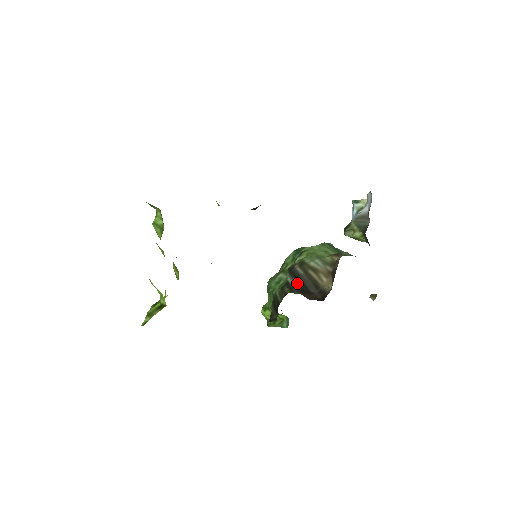
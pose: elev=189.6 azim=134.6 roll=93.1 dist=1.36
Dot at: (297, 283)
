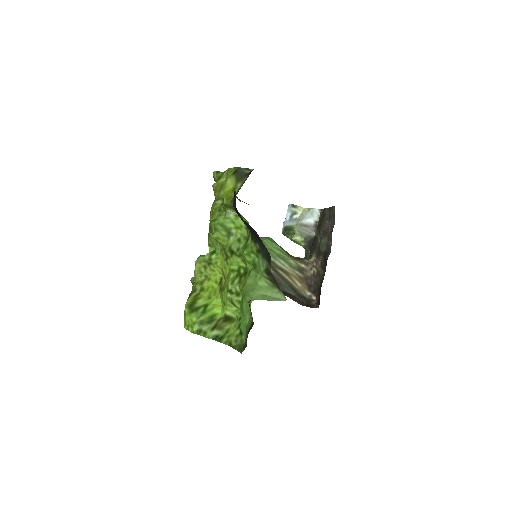
Dot at: occluded
